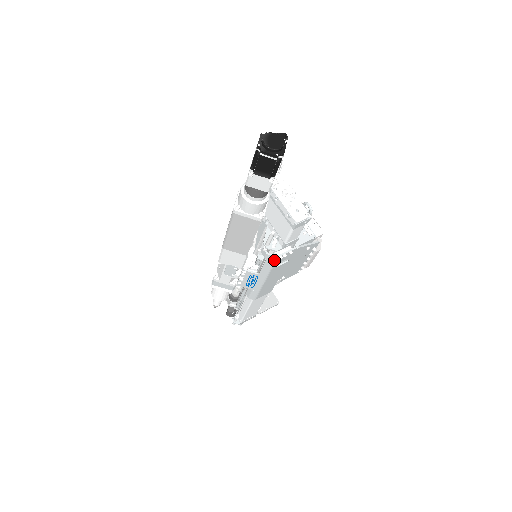
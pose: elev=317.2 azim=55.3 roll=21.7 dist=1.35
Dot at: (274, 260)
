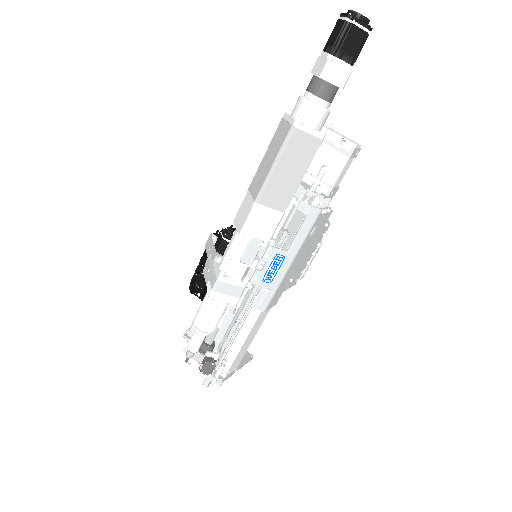
Dot at: (316, 216)
